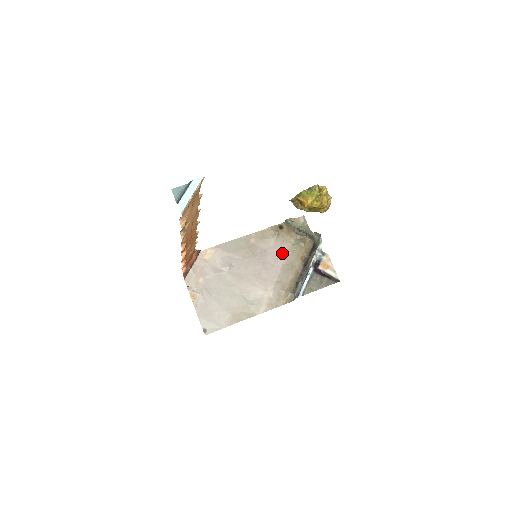
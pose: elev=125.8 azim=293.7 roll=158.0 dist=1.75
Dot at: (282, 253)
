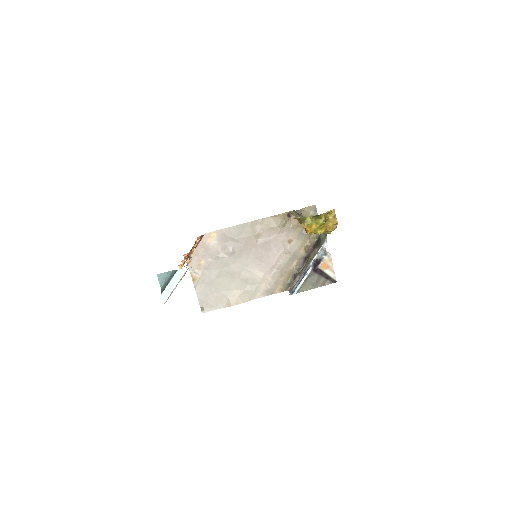
Dot at: (286, 242)
